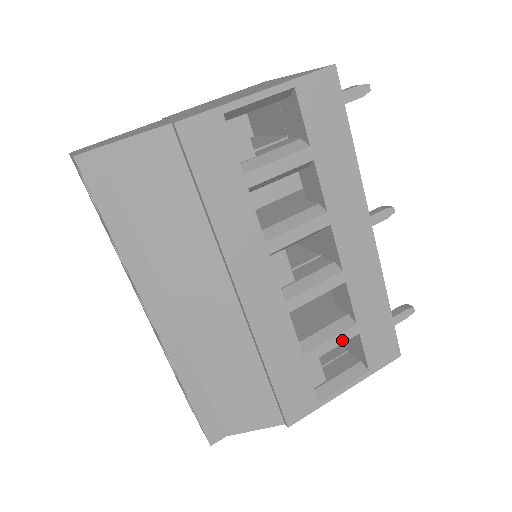
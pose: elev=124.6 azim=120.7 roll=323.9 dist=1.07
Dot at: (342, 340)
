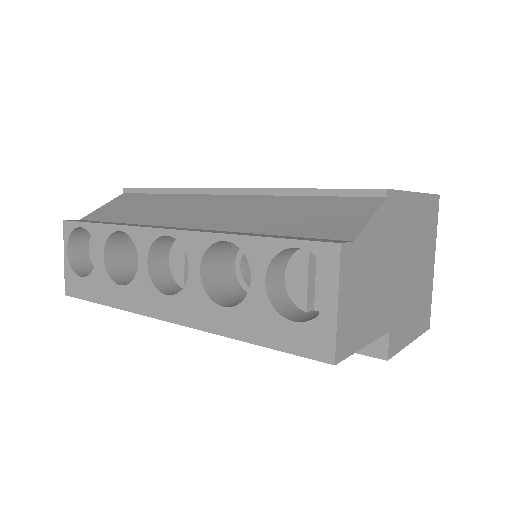
Dot at: occluded
